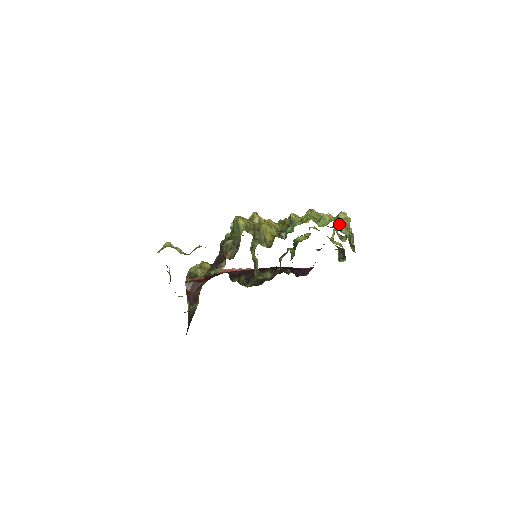
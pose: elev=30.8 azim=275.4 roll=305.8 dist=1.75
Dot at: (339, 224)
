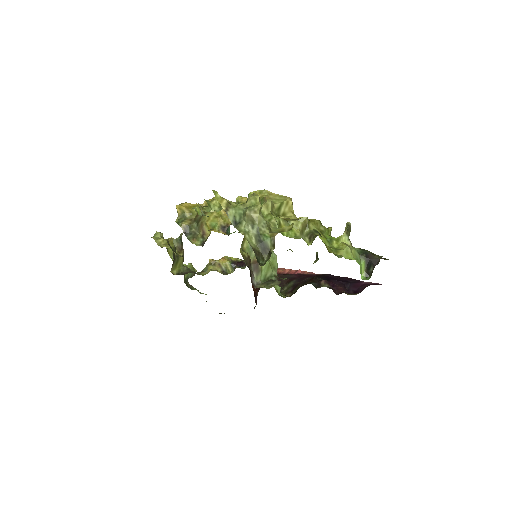
Dot at: (239, 215)
